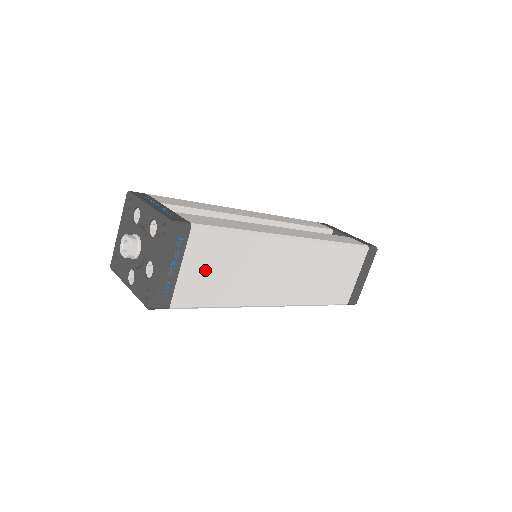
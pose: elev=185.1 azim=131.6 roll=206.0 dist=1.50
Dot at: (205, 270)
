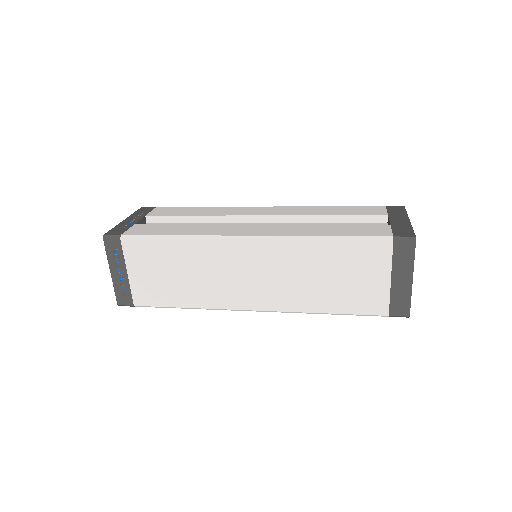
Dot at: (152, 274)
